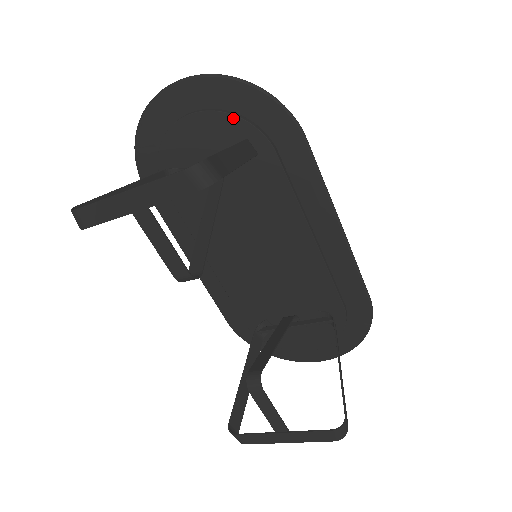
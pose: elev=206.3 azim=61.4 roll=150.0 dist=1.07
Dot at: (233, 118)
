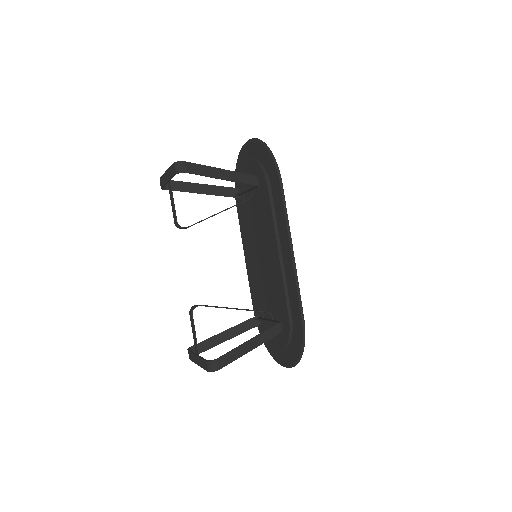
Dot at: (257, 164)
